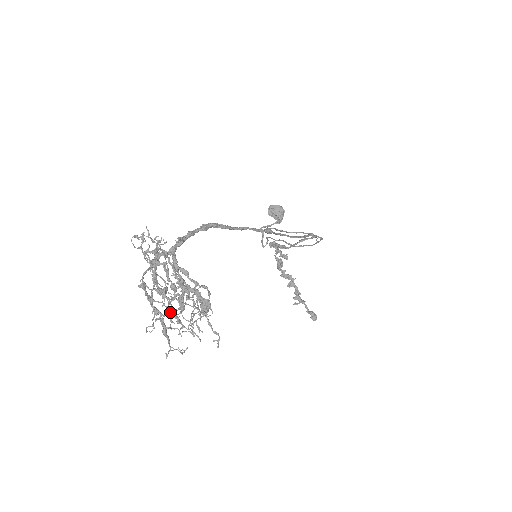
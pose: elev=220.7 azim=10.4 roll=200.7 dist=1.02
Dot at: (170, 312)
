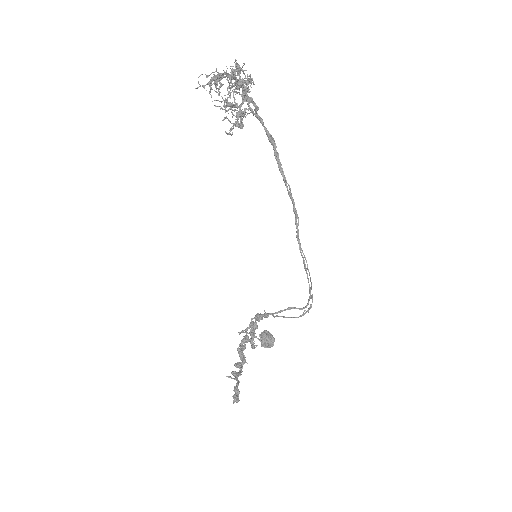
Dot at: occluded
